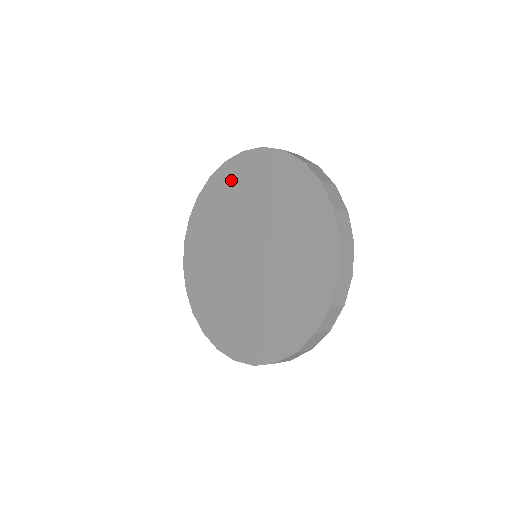
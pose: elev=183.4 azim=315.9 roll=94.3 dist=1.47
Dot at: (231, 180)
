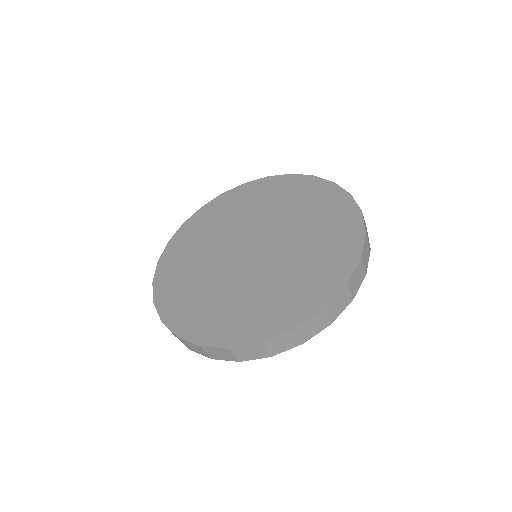
Dot at: (230, 203)
